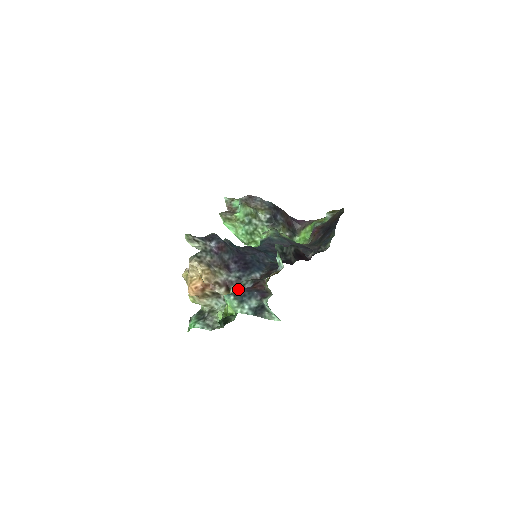
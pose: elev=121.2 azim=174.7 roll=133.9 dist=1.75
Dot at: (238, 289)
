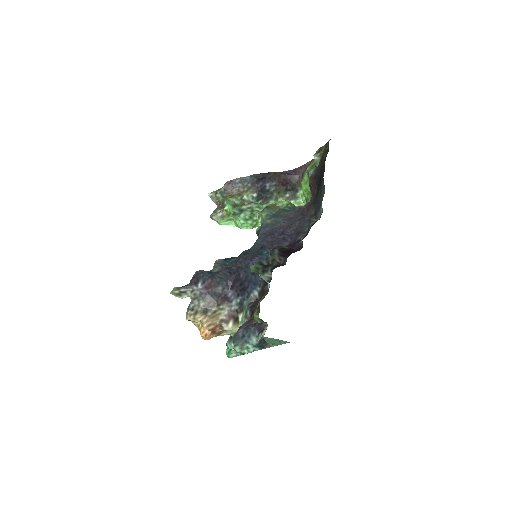
Dot at: (243, 318)
